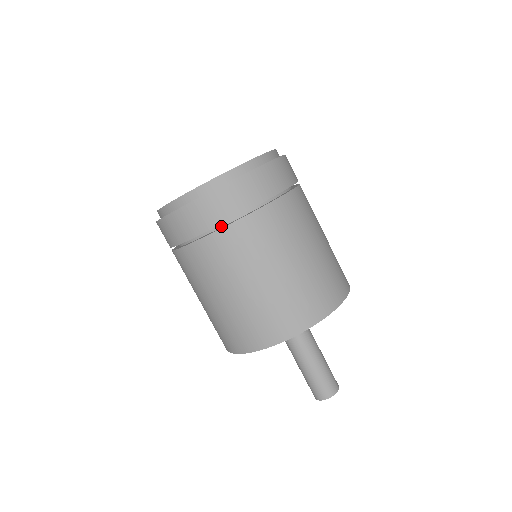
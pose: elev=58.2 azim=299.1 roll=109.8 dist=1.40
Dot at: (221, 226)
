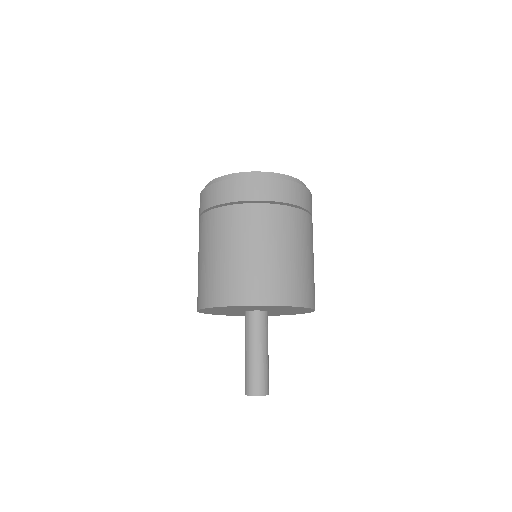
Dot at: occluded
